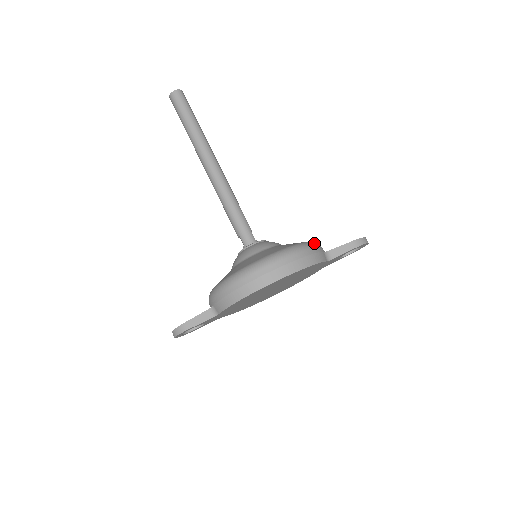
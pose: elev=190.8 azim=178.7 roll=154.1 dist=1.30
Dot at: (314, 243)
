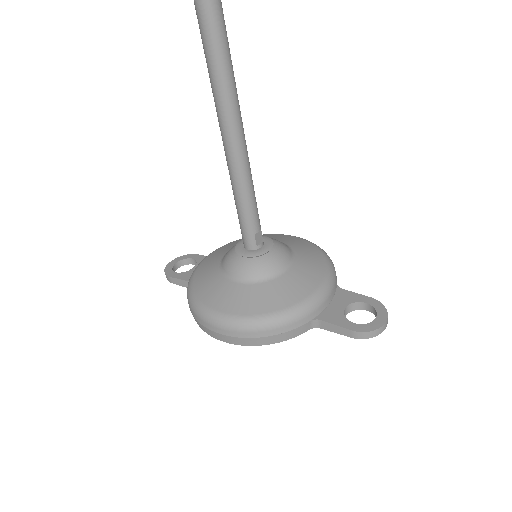
Dot at: (298, 313)
